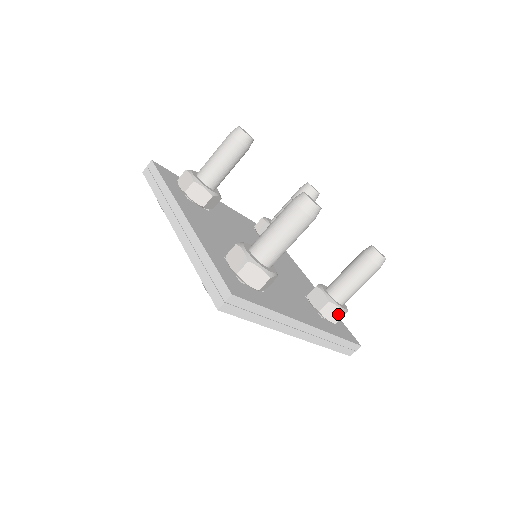
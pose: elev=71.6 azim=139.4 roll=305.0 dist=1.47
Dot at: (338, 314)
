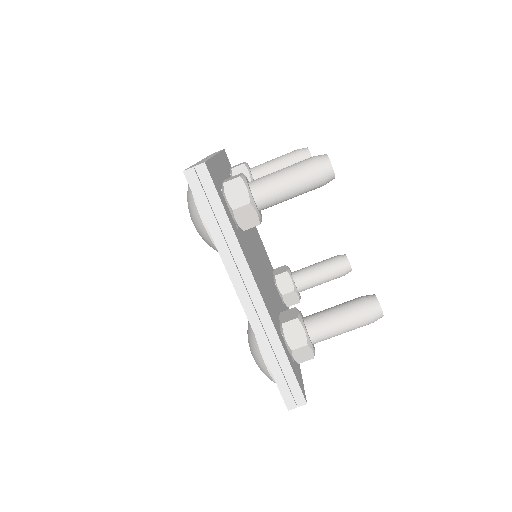
Dot at: (300, 340)
